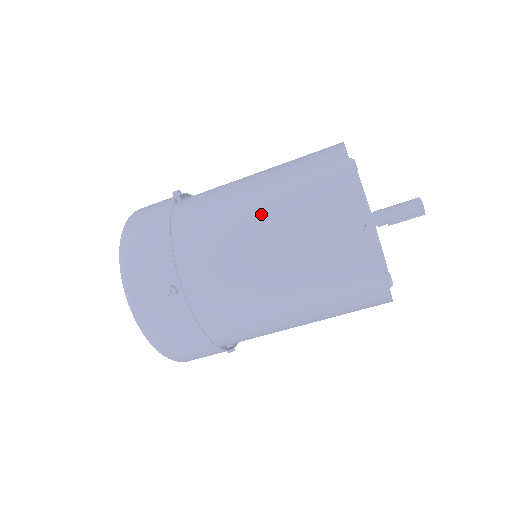
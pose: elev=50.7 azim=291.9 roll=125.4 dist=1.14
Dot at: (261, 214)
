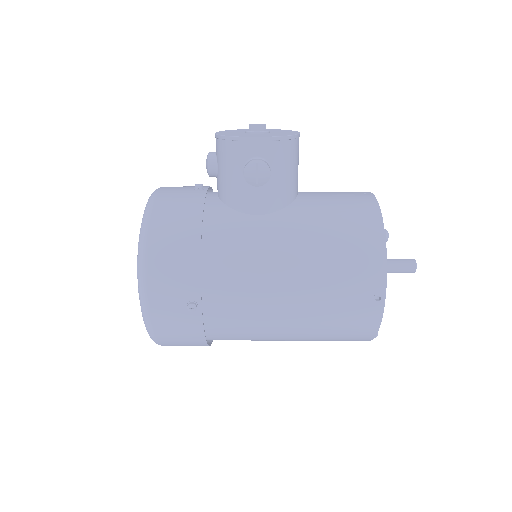
Dot at: occluded
